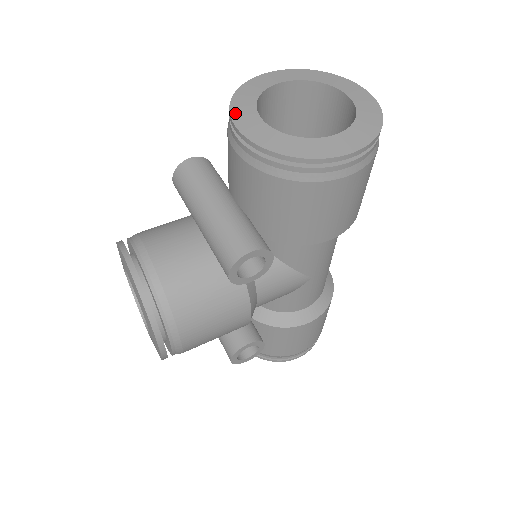
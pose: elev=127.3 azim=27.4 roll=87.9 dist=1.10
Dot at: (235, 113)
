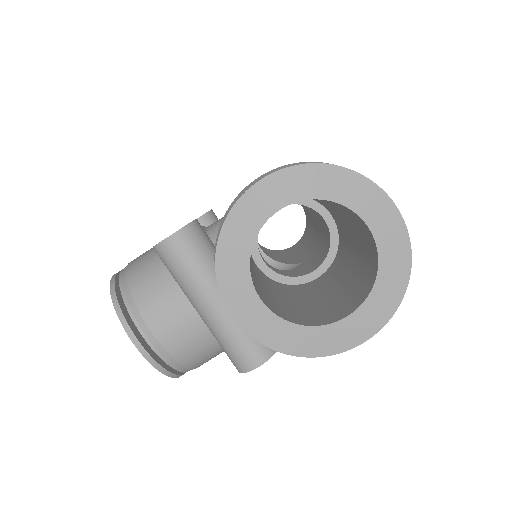
Dot at: (225, 287)
